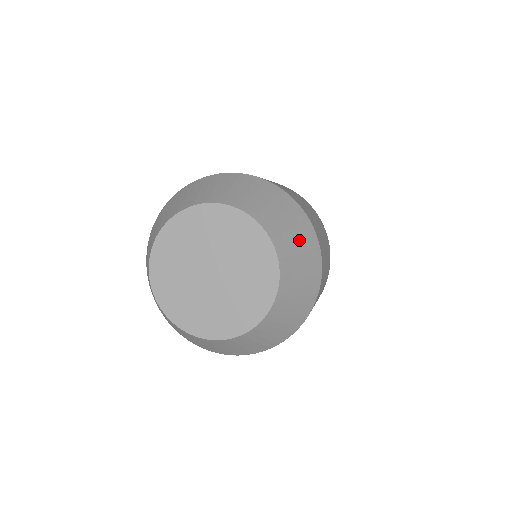
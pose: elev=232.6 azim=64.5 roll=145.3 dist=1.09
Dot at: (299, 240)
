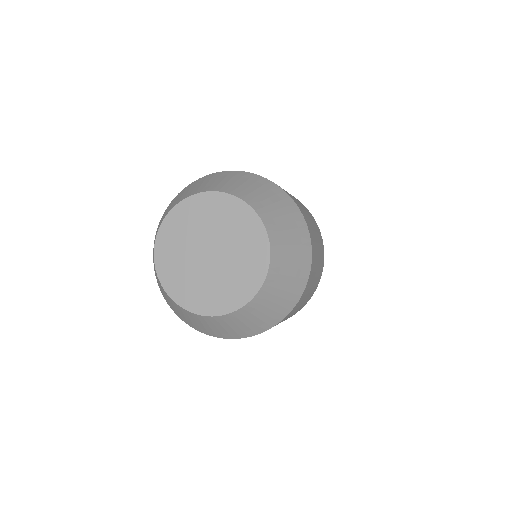
Dot at: (255, 187)
